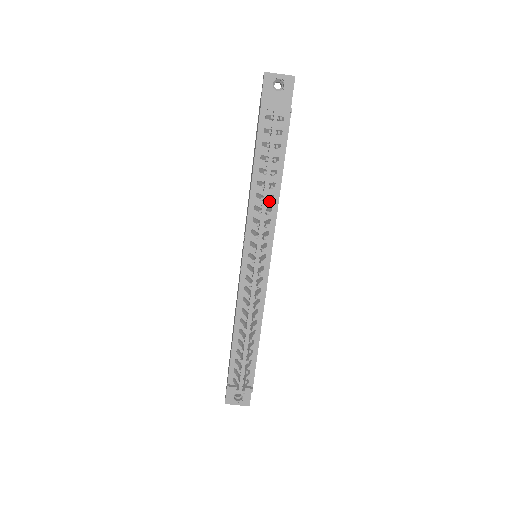
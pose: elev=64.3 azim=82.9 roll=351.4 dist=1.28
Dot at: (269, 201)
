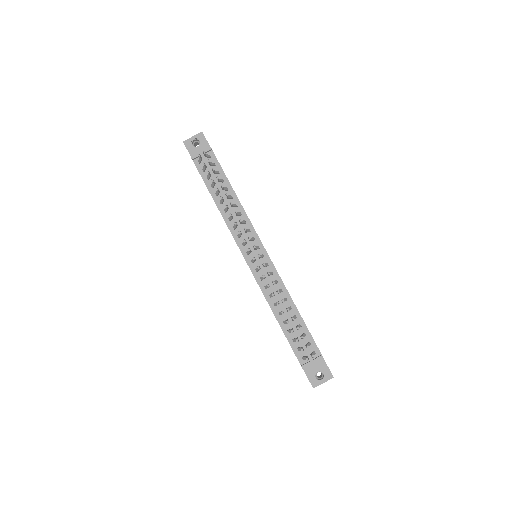
Dot at: (231, 204)
